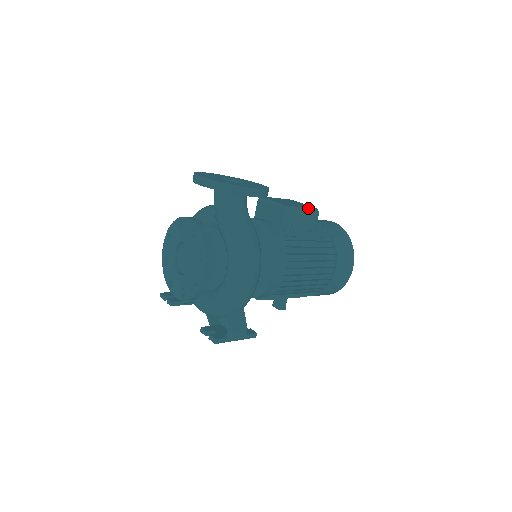
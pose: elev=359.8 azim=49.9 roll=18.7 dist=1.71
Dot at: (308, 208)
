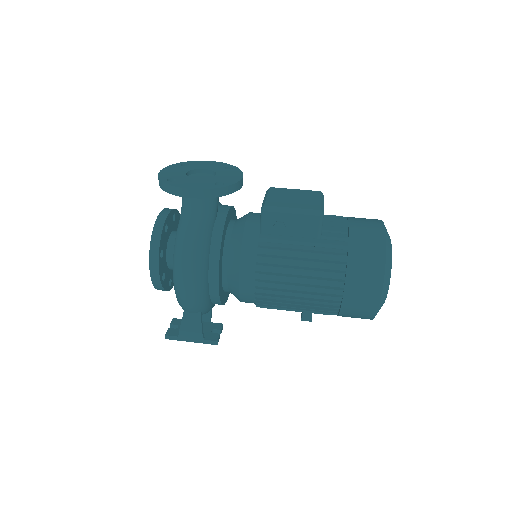
Dot at: (302, 209)
